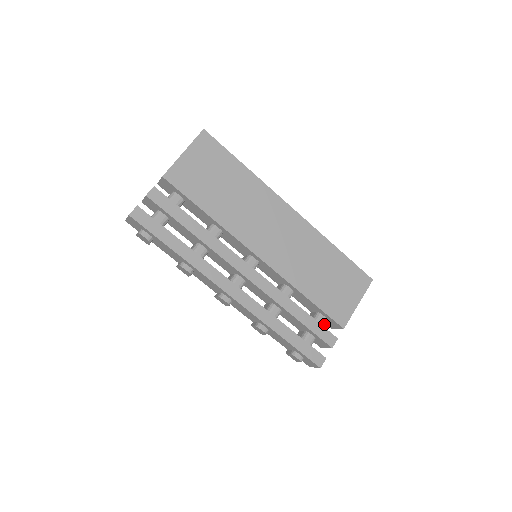
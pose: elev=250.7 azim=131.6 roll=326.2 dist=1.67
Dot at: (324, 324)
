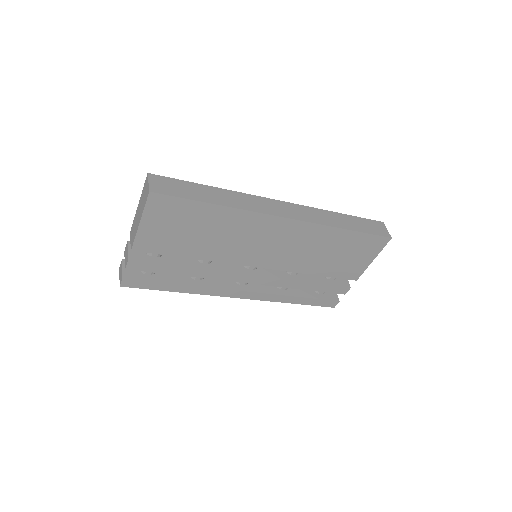
Dot at: occluded
